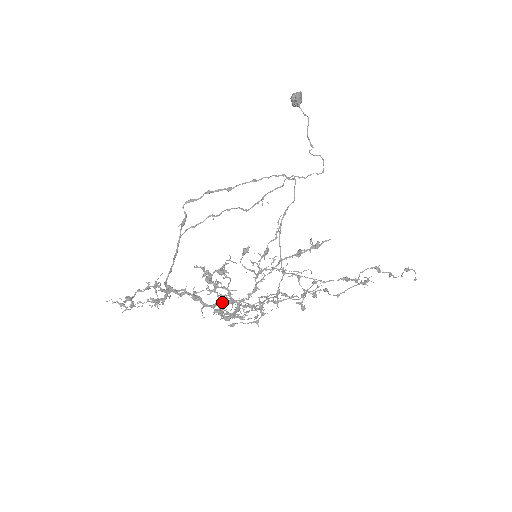
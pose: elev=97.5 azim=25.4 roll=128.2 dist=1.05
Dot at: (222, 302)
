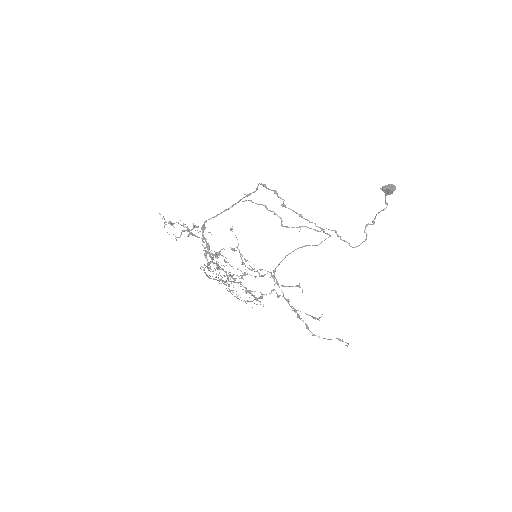
Dot at: (214, 262)
